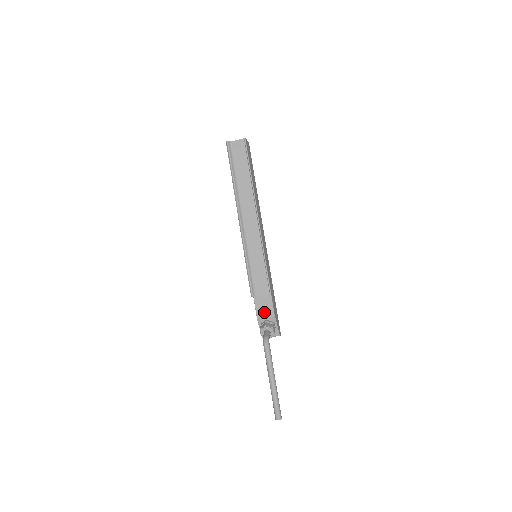
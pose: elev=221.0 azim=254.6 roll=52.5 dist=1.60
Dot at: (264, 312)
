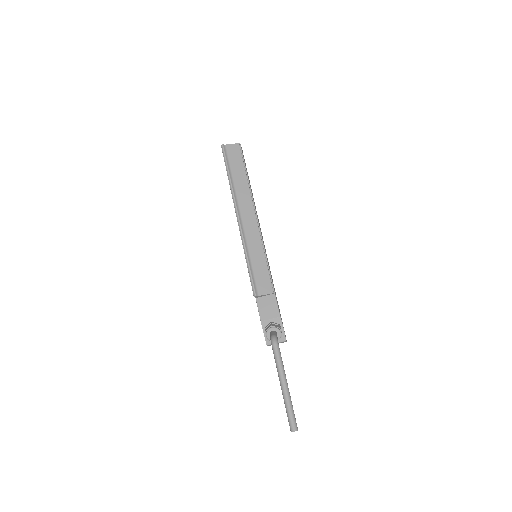
Dot at: (268, 313)
